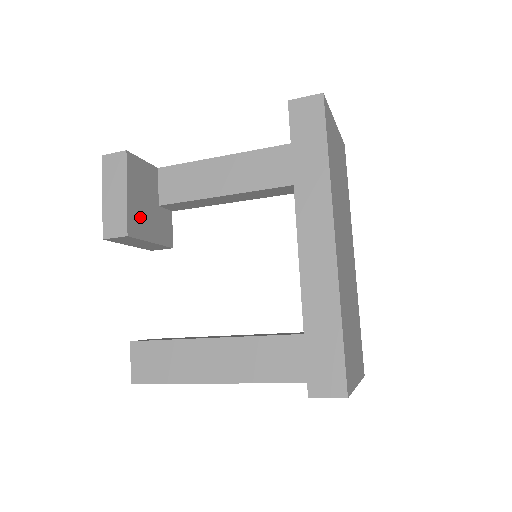
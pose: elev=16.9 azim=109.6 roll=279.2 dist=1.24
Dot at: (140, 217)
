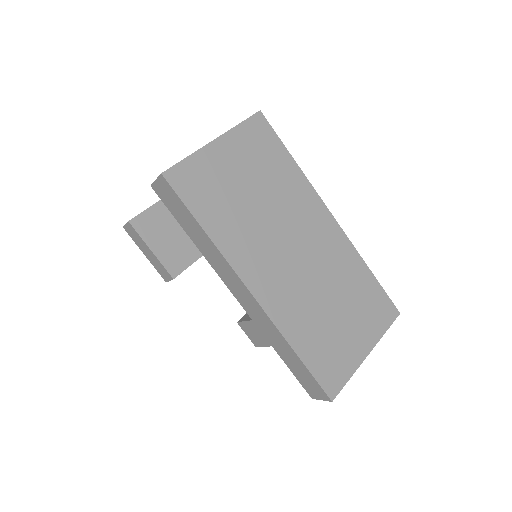
Dot at: (175, 253)
